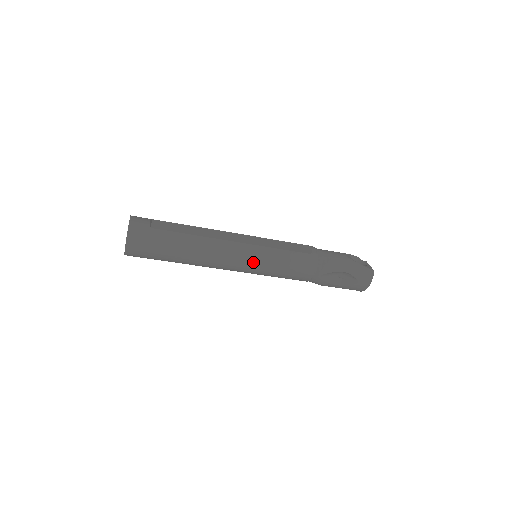
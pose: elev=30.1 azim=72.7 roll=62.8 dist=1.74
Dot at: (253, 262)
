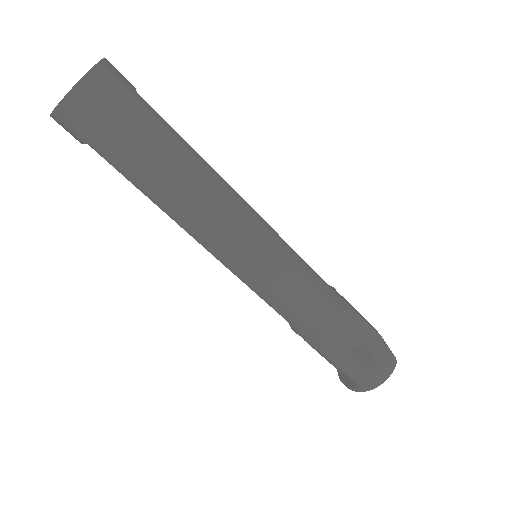
Dot at: (264, 251)
